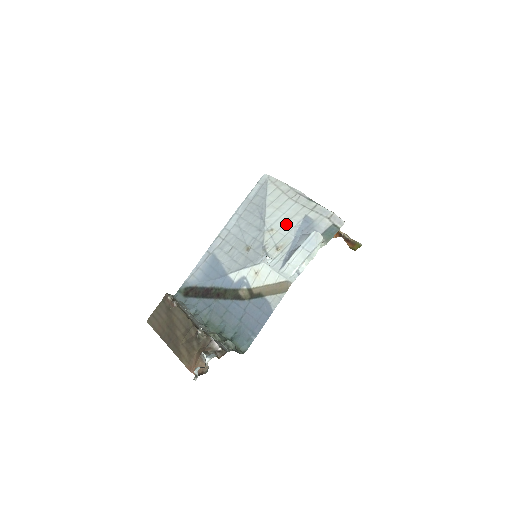
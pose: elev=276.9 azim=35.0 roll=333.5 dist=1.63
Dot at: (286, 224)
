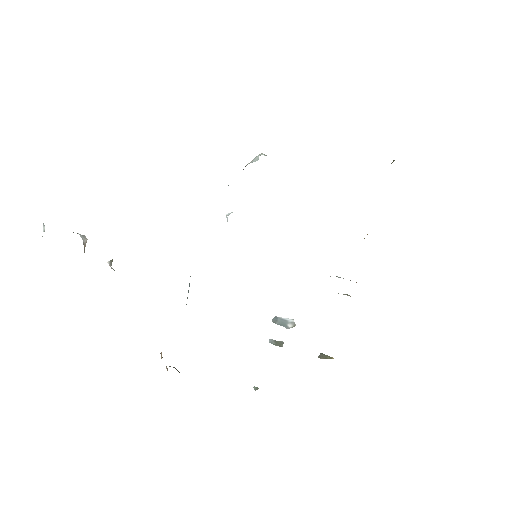
Dot at: occluded
